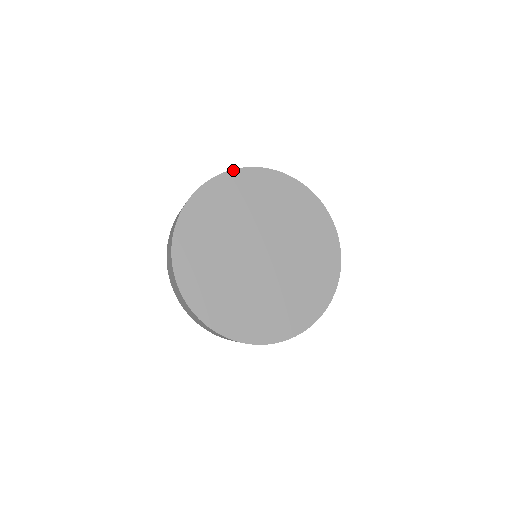
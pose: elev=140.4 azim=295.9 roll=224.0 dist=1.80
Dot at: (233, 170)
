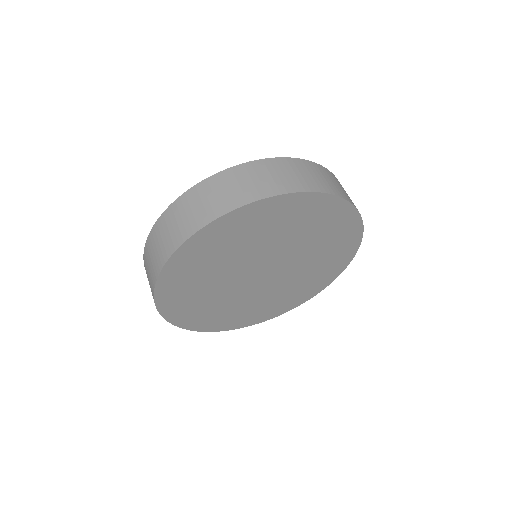
Dot at: (269, 198)
